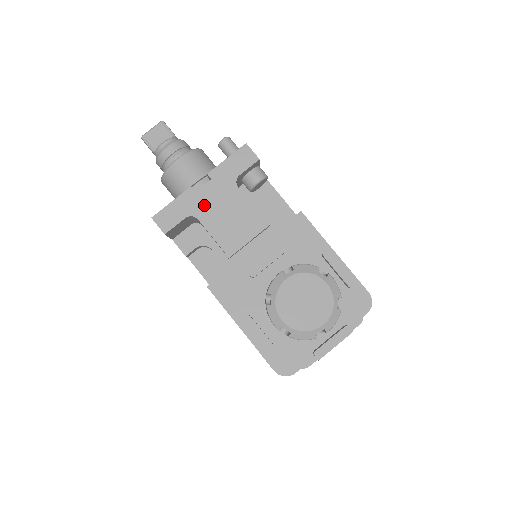
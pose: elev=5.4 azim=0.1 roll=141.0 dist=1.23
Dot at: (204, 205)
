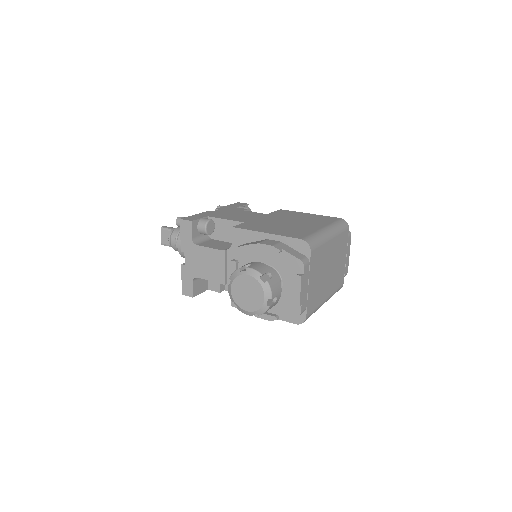
Dot at: (193, 268)
